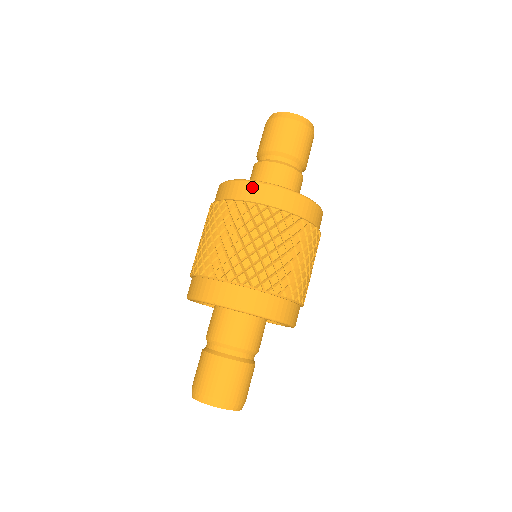
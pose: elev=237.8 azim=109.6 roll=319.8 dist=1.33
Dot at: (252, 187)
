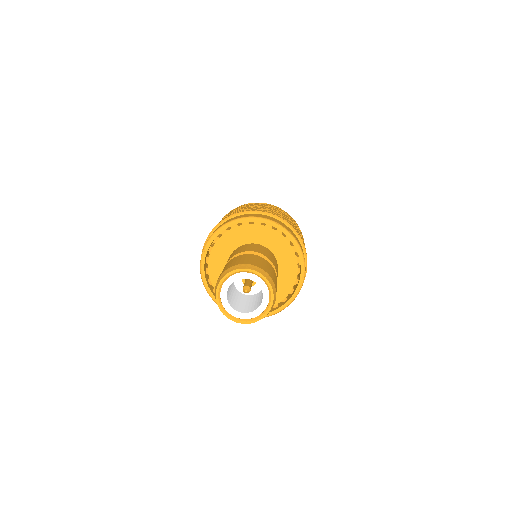
Dot at: occluded
